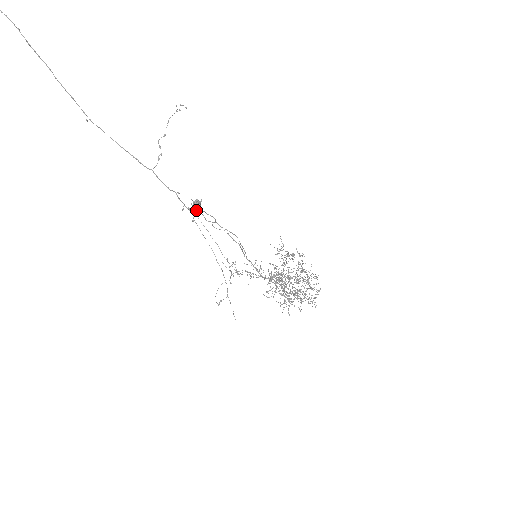
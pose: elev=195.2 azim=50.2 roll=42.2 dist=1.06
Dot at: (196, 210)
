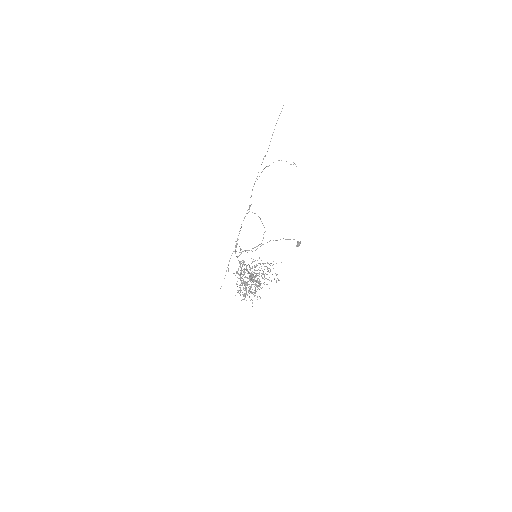
Dot at: occluded
